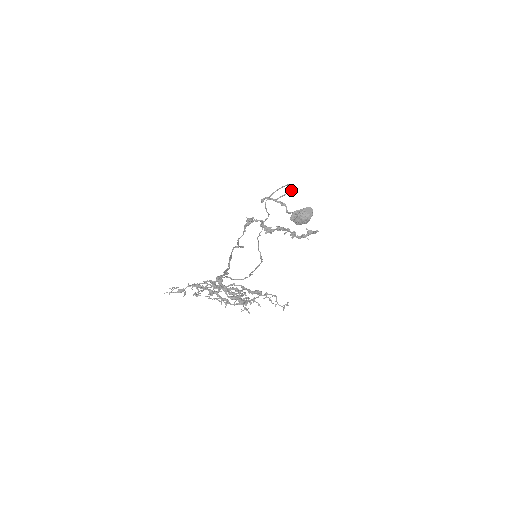
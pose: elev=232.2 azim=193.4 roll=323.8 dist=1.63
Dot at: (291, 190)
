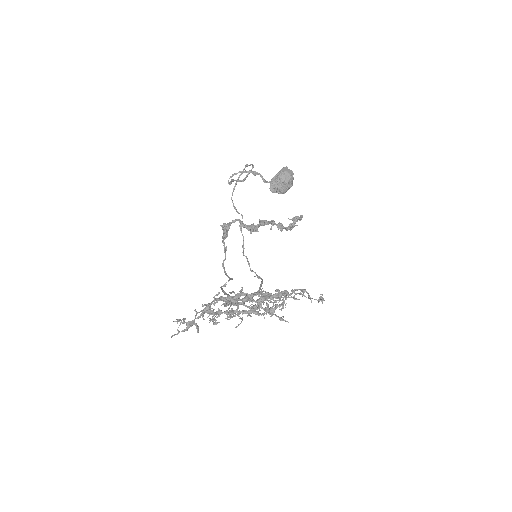
Dot at: (253, 165)
